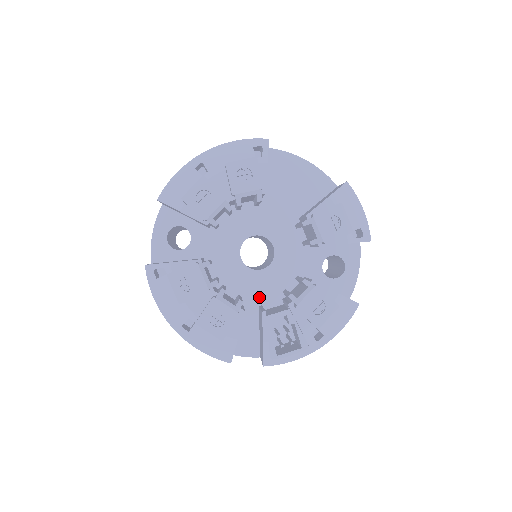
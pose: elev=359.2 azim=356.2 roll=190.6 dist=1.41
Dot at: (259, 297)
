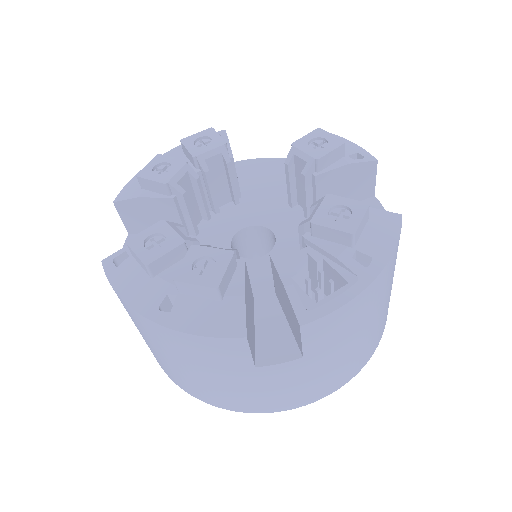
Dot at: (272, 284)
